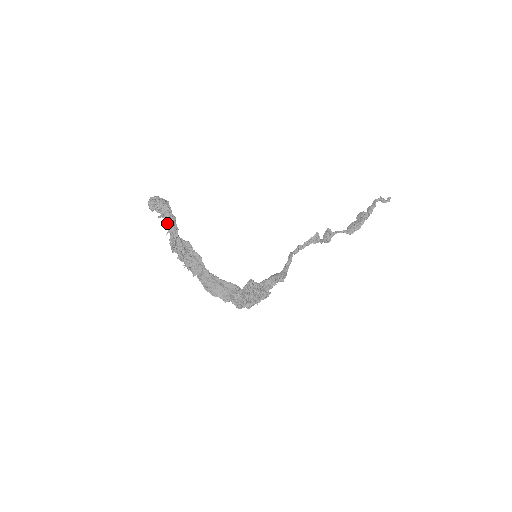
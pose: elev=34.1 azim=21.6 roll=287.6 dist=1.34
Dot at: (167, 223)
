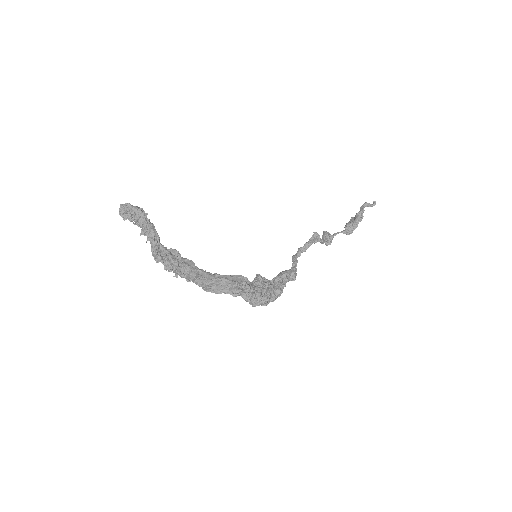
Dot at: (145, 230)
